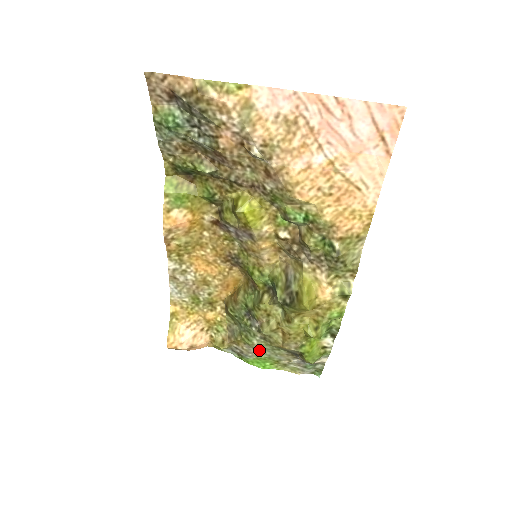
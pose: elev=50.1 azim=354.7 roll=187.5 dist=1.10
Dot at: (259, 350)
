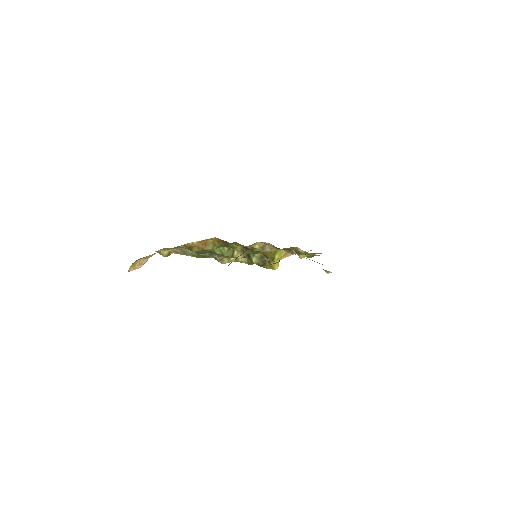
Dot at: occluded
